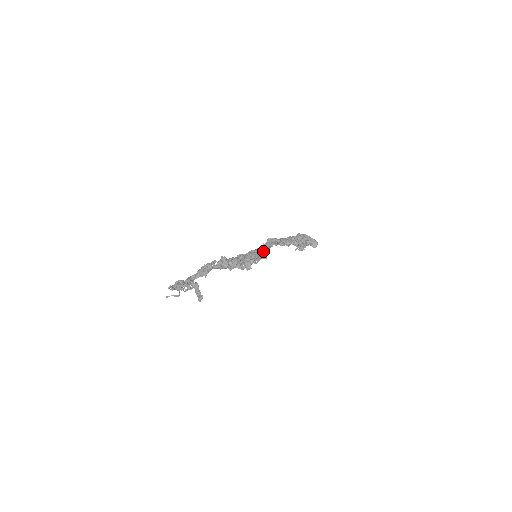
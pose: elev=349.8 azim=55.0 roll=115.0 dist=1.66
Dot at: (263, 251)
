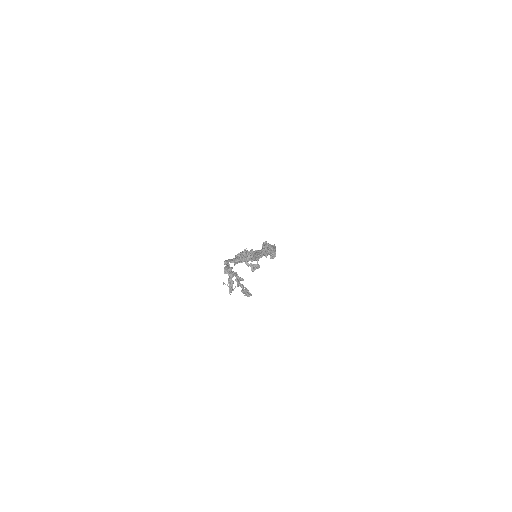
Dot at: (261, 254)
